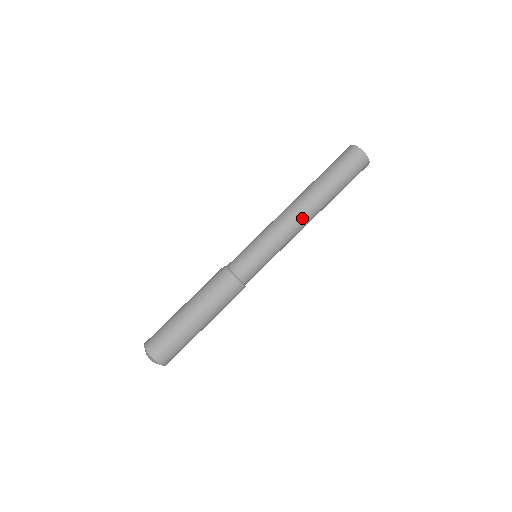
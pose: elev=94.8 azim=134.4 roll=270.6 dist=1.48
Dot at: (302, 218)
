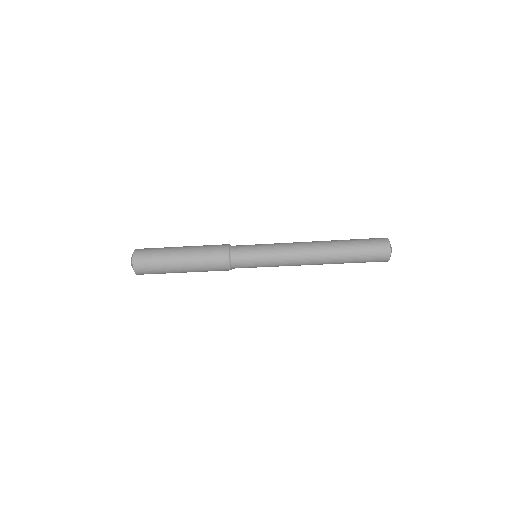
Dot at: occluded
